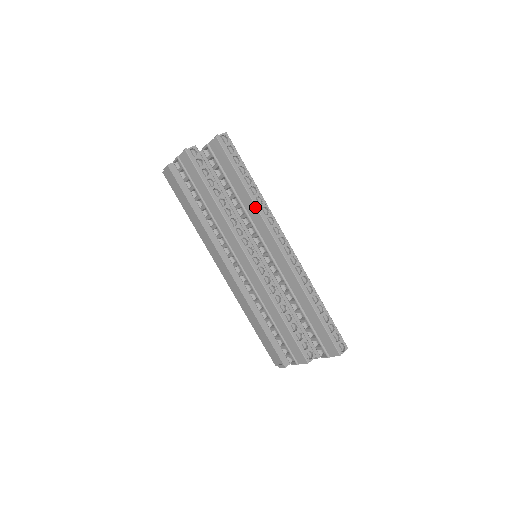
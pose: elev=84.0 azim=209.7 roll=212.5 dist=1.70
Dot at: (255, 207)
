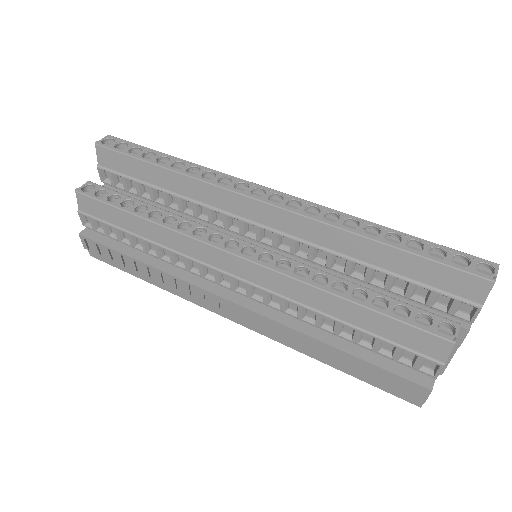
Dot at: (192, 179)
